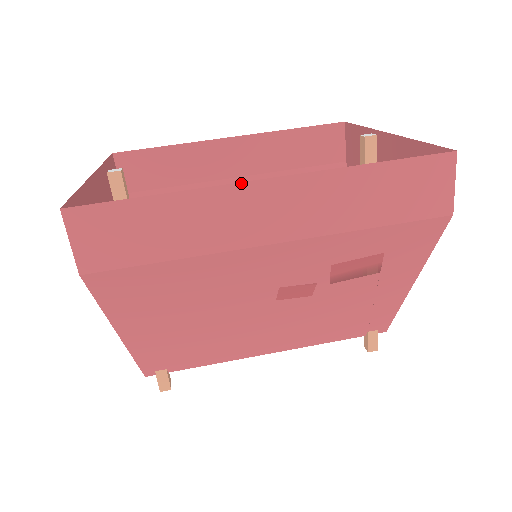
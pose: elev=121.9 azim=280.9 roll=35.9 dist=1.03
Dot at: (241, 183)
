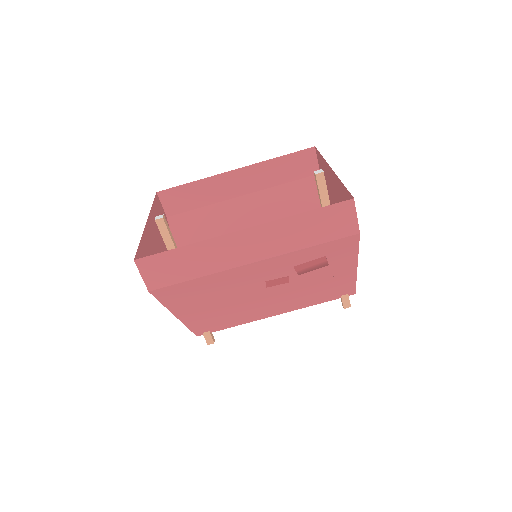
Dot at: (228, 234)
